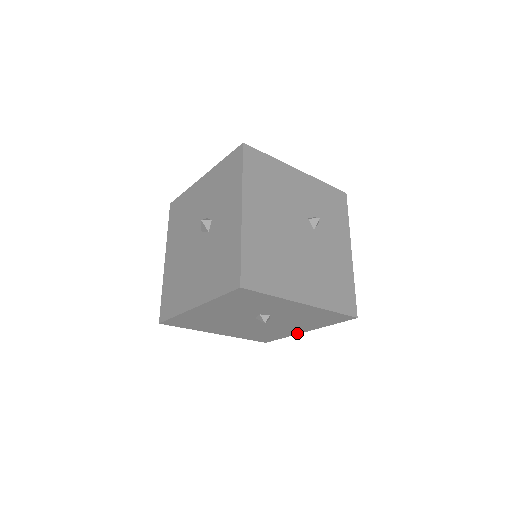
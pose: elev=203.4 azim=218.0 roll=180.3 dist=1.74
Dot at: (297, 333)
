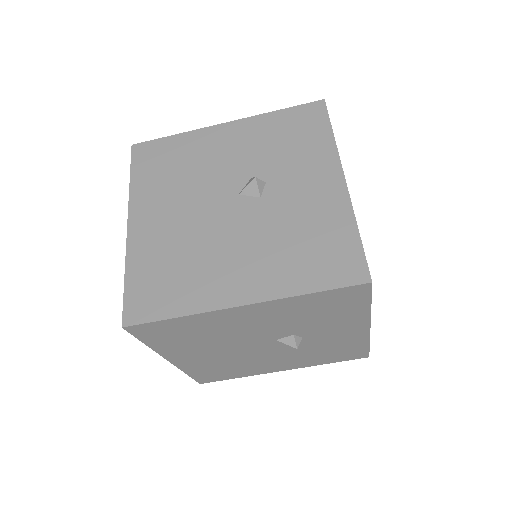
Dot at: (267, 372)
